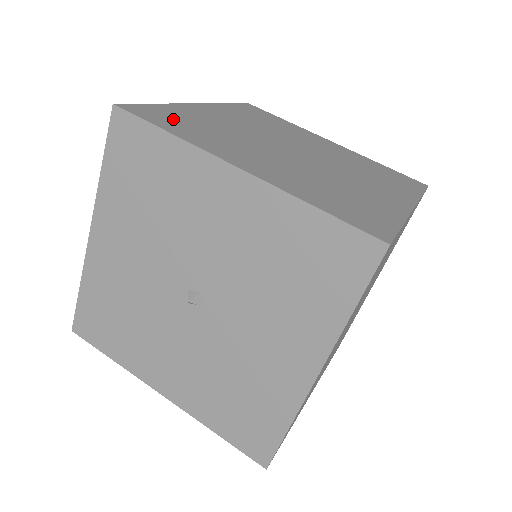
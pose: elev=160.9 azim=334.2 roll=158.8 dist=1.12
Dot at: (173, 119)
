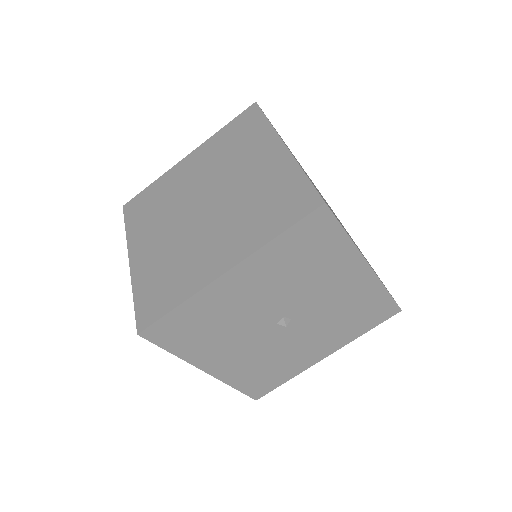
Dot at: (158, 294)
